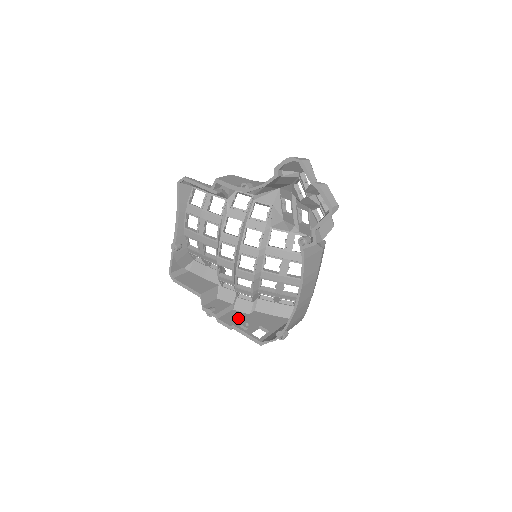
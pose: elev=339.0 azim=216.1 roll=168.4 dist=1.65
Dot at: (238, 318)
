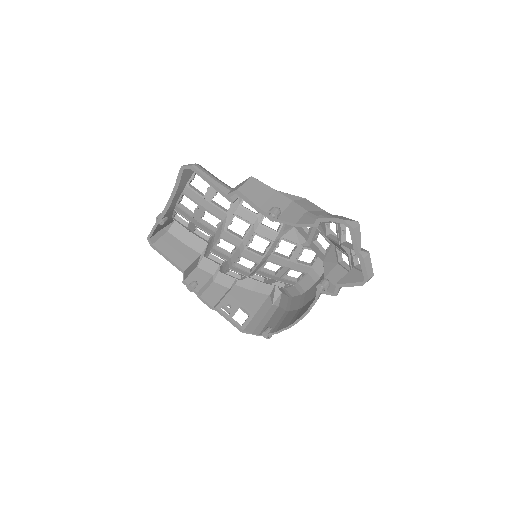
Dot at: (219, 295)
